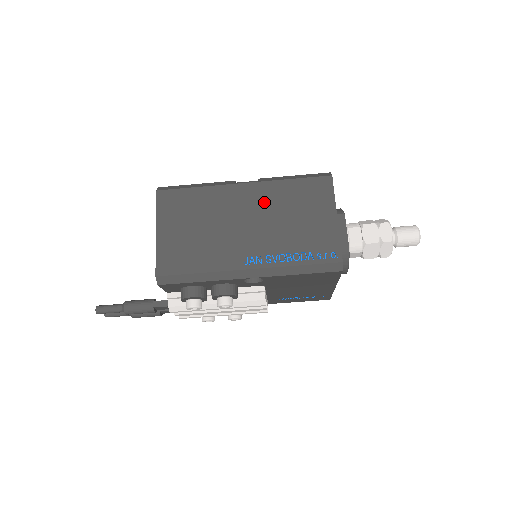
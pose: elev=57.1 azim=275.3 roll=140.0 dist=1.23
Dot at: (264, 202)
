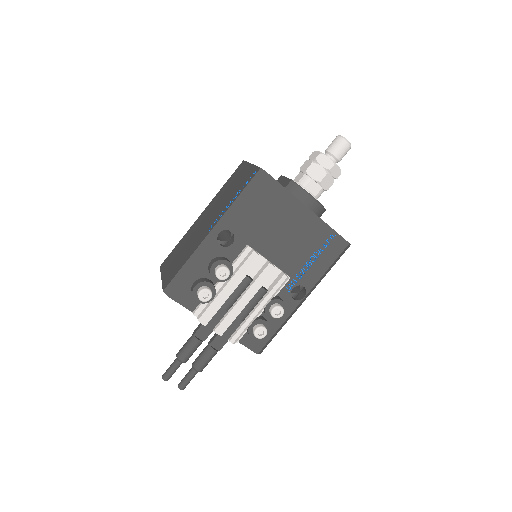
Dot at: (213, 205)
